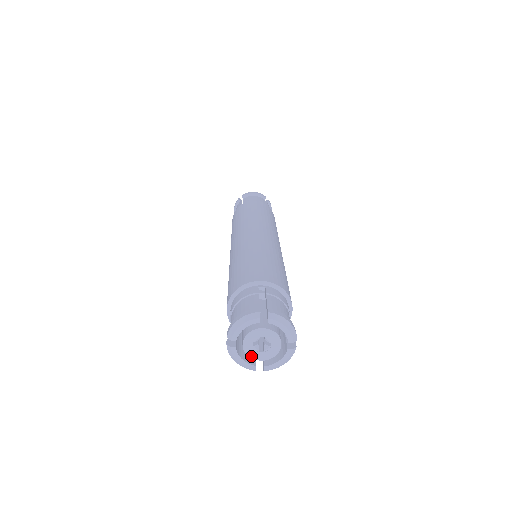
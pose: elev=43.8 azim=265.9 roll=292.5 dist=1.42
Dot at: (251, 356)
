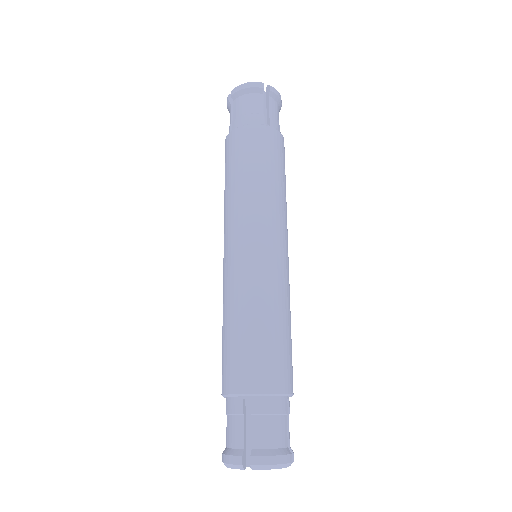
Dot at: occluded
